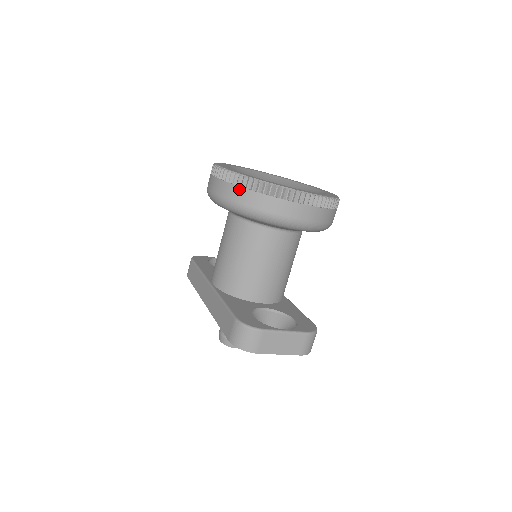
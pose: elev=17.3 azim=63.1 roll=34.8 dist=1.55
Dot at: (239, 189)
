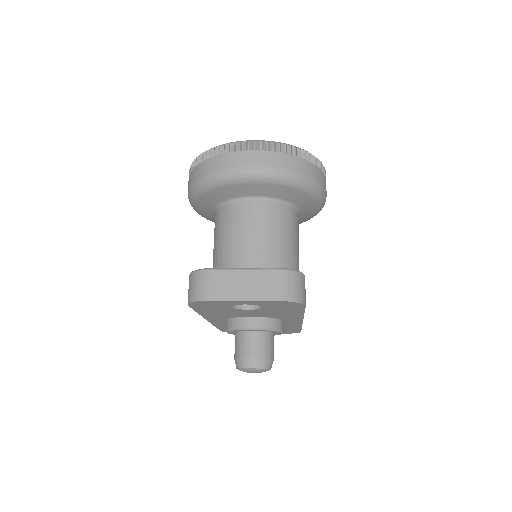
Dot at: (195, 169)
